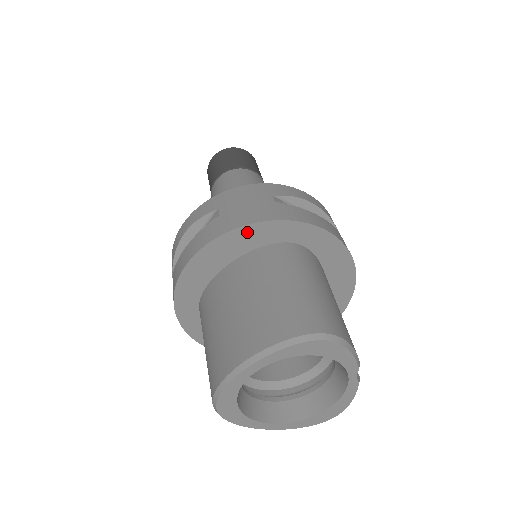
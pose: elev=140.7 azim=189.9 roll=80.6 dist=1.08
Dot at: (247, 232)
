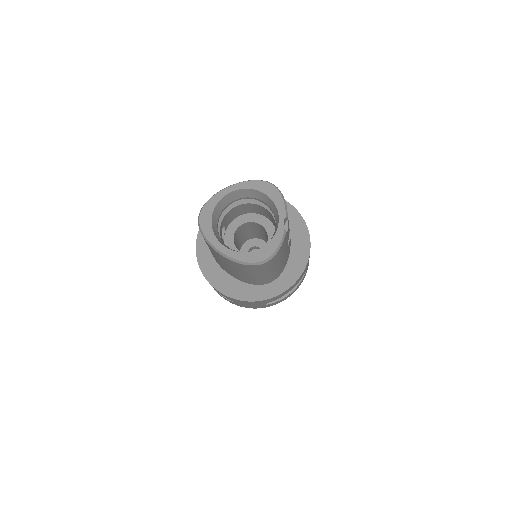
Dot at: occluded
